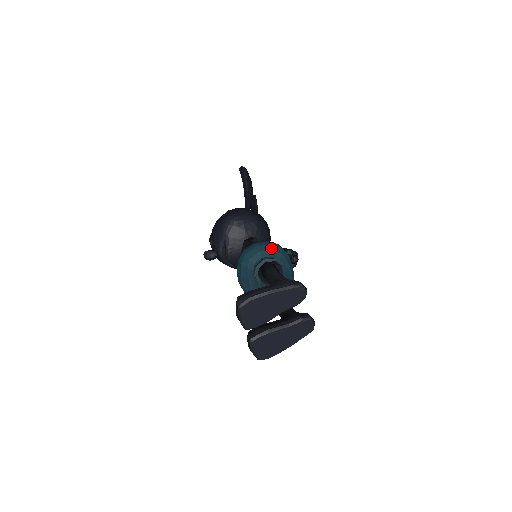
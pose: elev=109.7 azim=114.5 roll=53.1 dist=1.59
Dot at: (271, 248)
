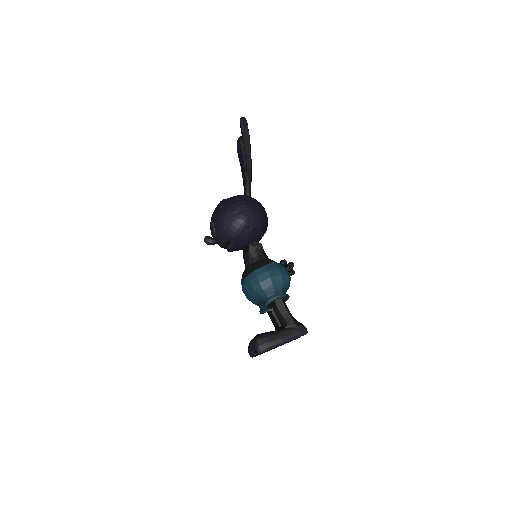
Dot at: (282, 280)
